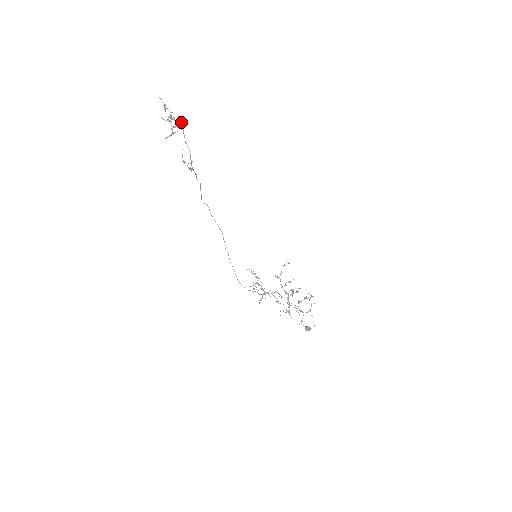
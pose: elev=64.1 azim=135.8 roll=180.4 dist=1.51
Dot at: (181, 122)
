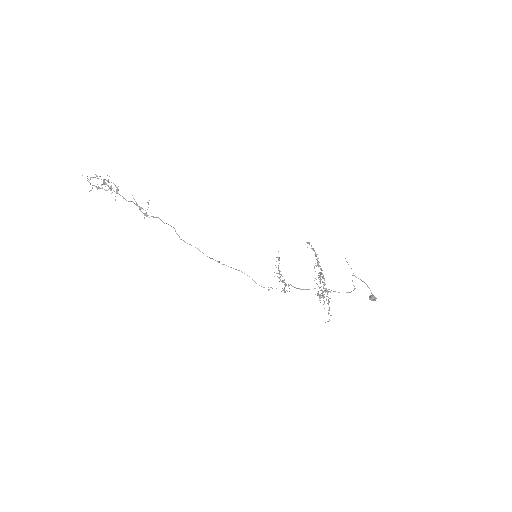
Dot at: (108, 186)
